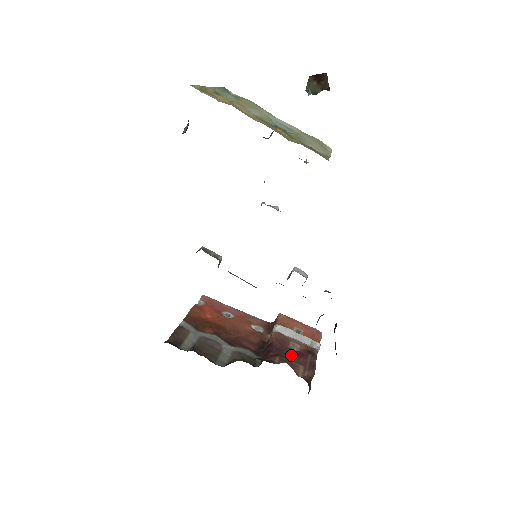
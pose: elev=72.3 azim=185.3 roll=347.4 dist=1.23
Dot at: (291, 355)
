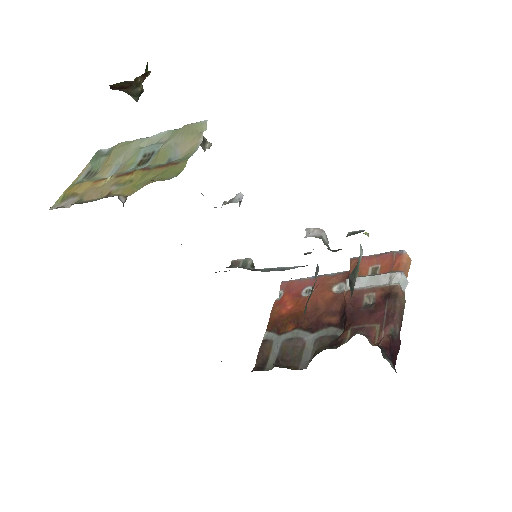
Dot at: (364, 316)
